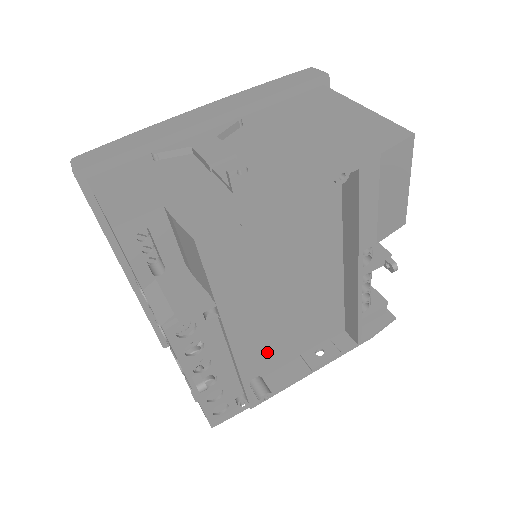
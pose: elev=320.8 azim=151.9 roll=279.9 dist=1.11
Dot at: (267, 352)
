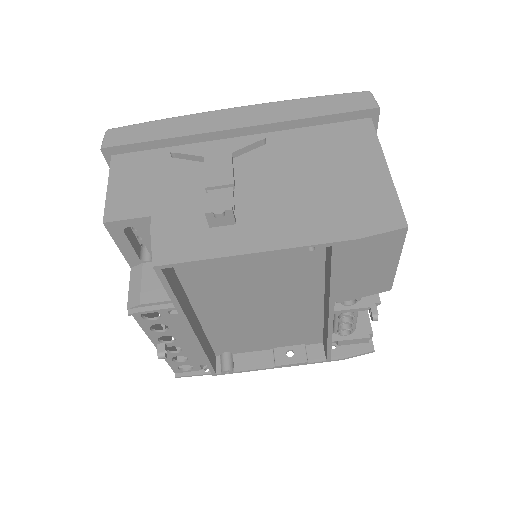
Dot at: (239, 339)
